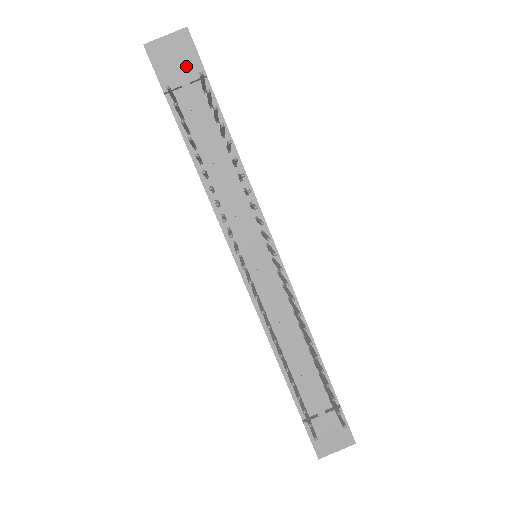
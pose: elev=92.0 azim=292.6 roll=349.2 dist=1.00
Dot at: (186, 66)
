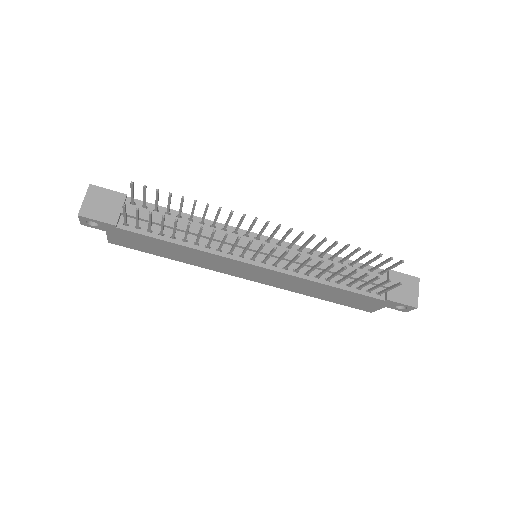
Dot at: (111, 202)
